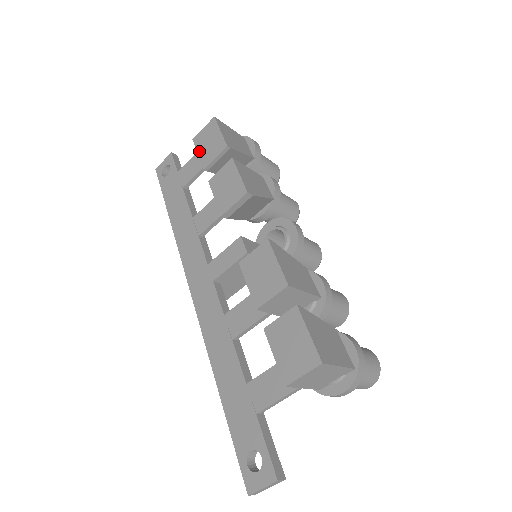
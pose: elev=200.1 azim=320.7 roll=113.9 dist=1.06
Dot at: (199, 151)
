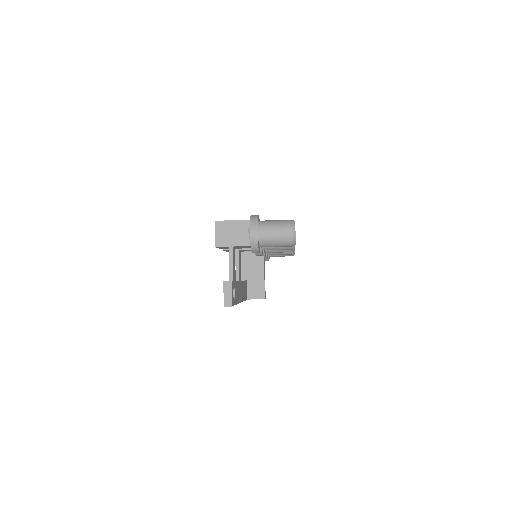
Dot at: occluded
